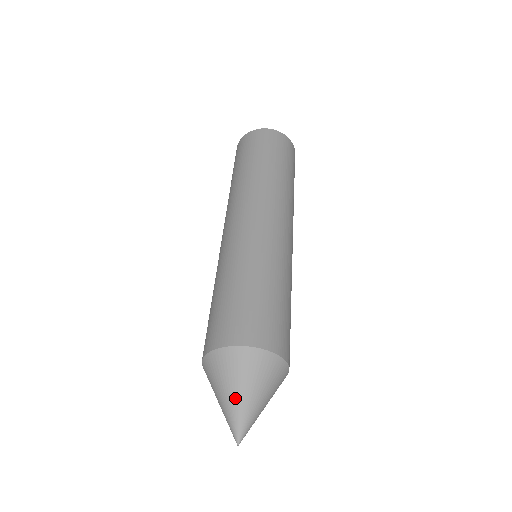
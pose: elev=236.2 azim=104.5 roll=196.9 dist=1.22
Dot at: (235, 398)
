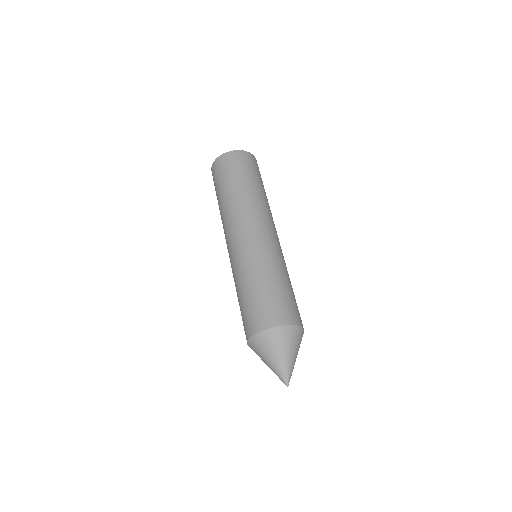
Dot at: (271, 363)
